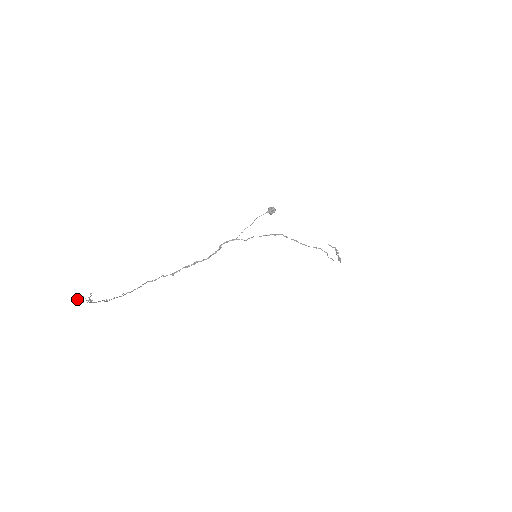
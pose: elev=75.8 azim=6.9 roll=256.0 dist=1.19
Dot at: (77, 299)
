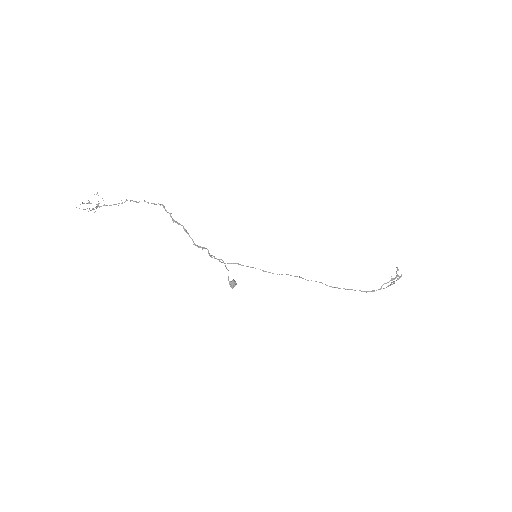
Dot at: occluded
